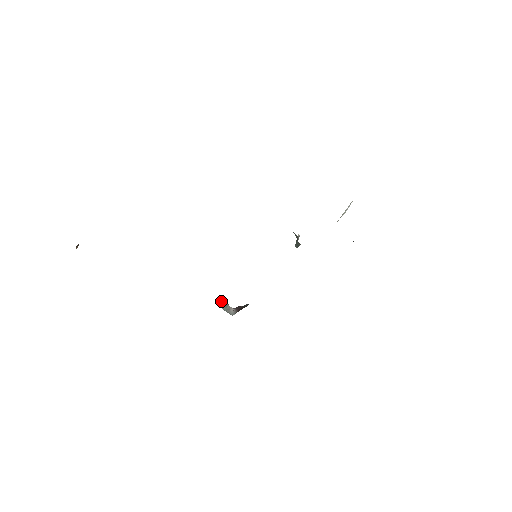
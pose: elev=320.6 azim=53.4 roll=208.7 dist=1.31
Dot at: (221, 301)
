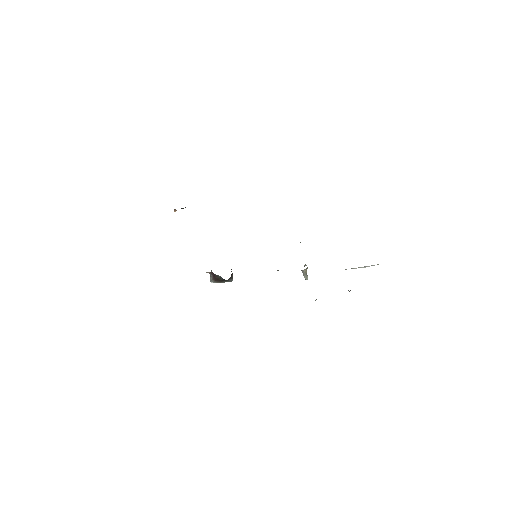
Dot at: occluded
